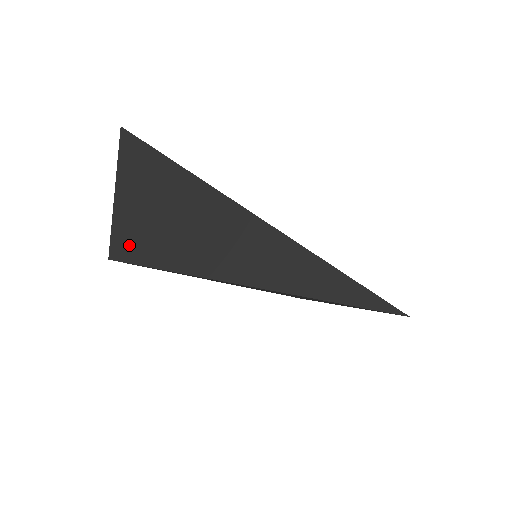
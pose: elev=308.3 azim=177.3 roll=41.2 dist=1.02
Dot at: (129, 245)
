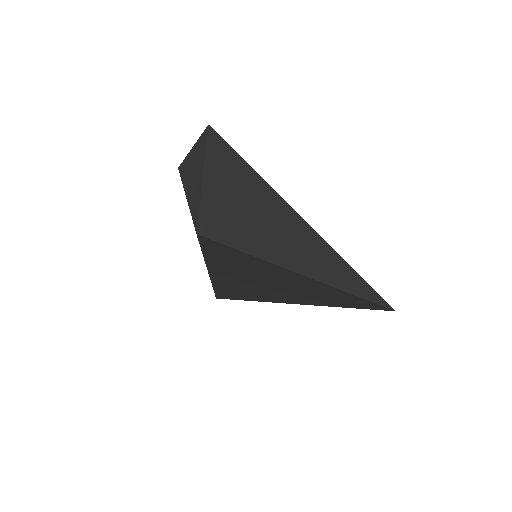
Dot at: (216, 226)
